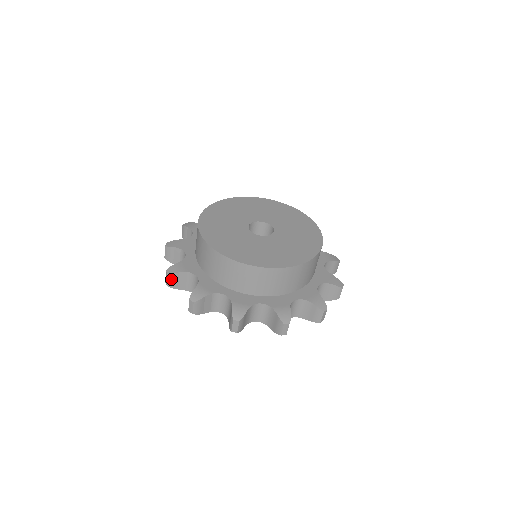
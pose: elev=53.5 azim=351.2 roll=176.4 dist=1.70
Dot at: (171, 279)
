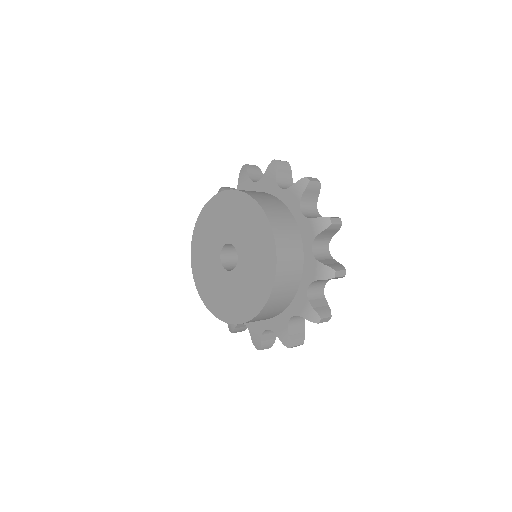
Dot at: occluded
